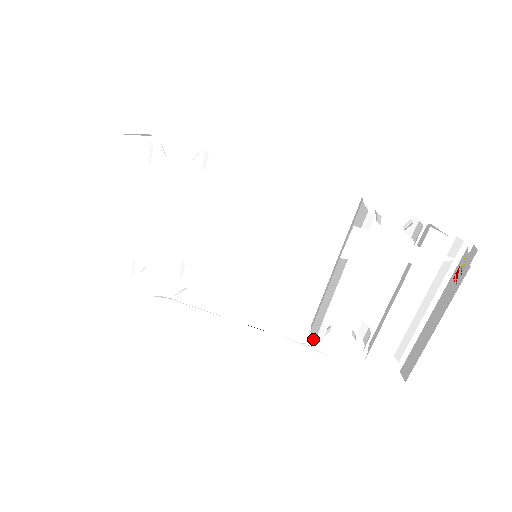
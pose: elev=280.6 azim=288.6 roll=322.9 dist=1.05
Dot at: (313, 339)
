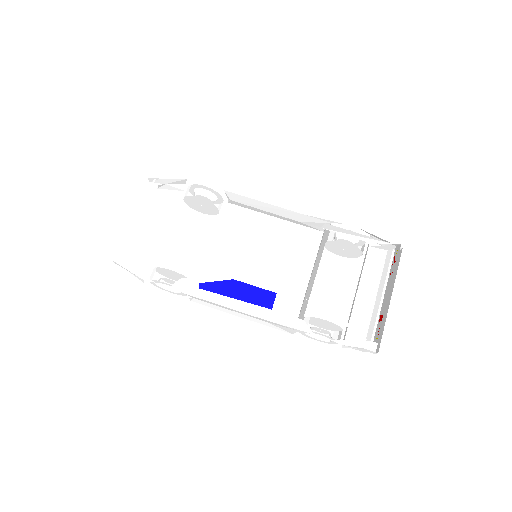
Dot at: occluded
